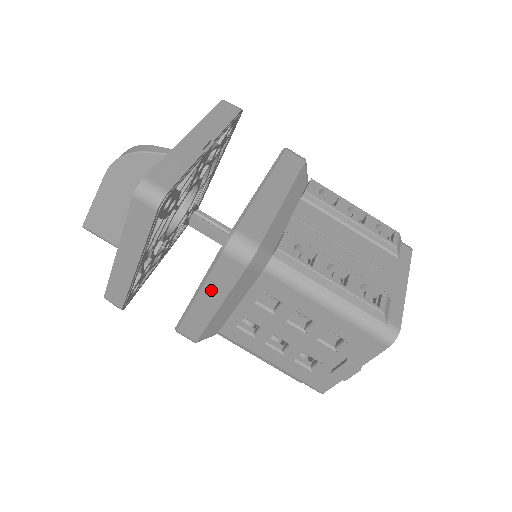
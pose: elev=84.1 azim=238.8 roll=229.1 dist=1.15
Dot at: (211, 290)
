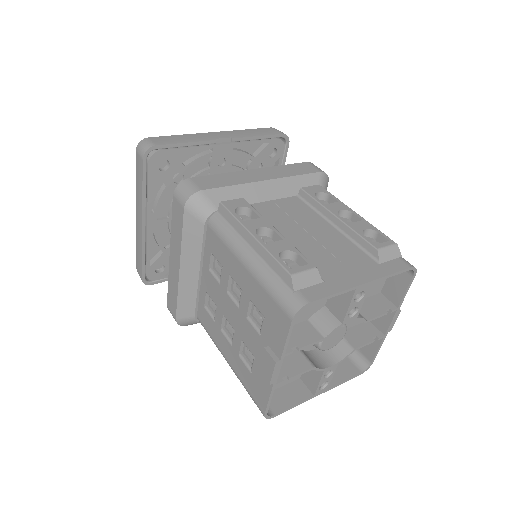
Dot at: (174, 245)
